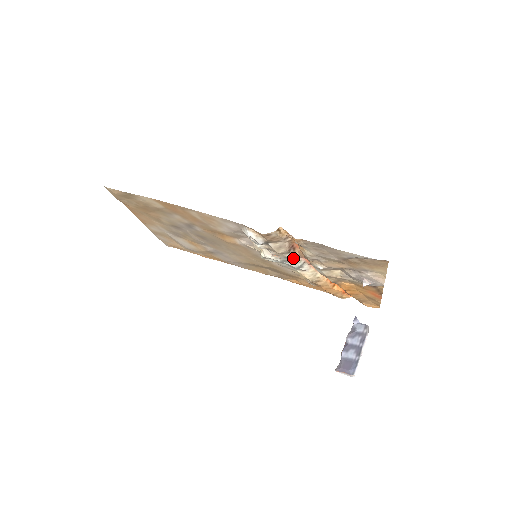
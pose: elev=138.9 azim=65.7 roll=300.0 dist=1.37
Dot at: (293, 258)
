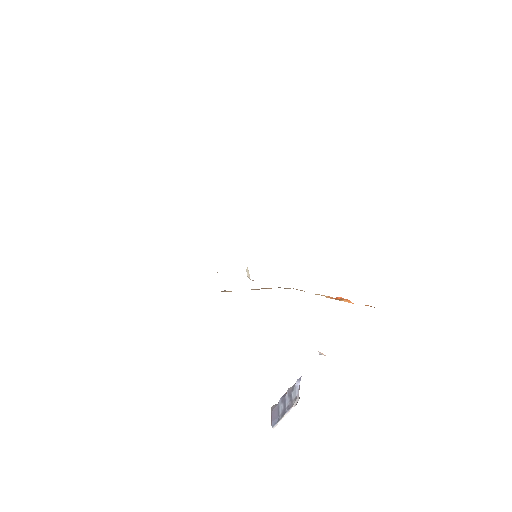
Dot at: occluded
